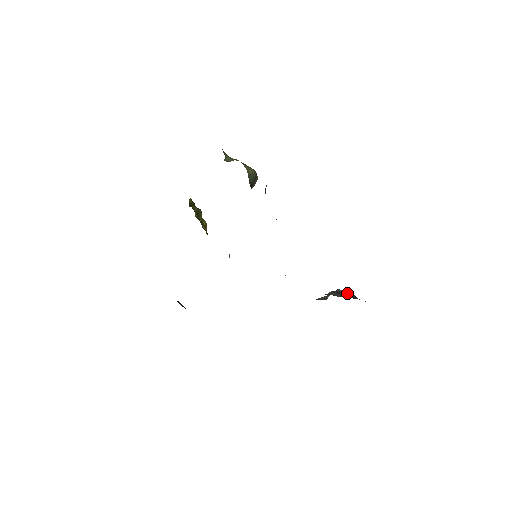
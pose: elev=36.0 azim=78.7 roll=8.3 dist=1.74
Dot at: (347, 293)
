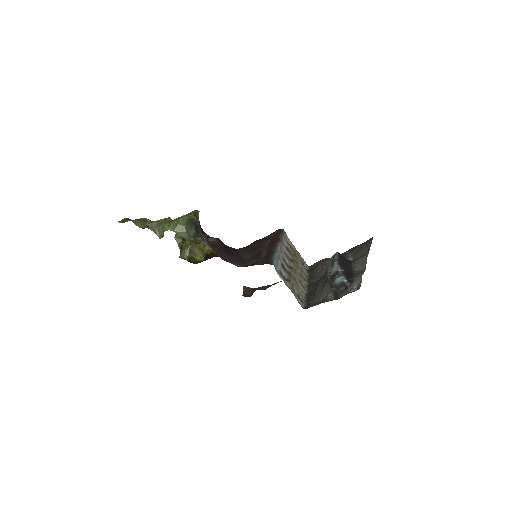
Dot at: (338, 286)
